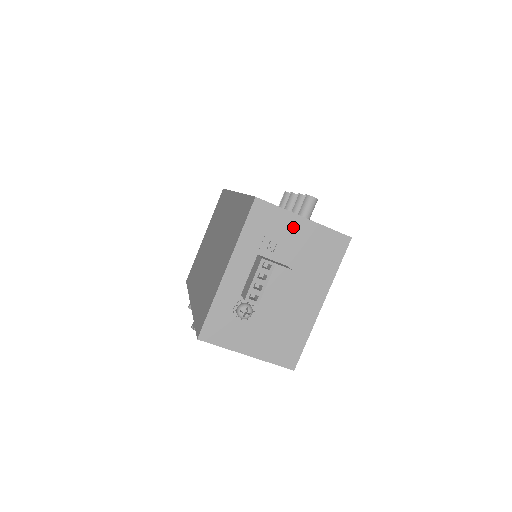
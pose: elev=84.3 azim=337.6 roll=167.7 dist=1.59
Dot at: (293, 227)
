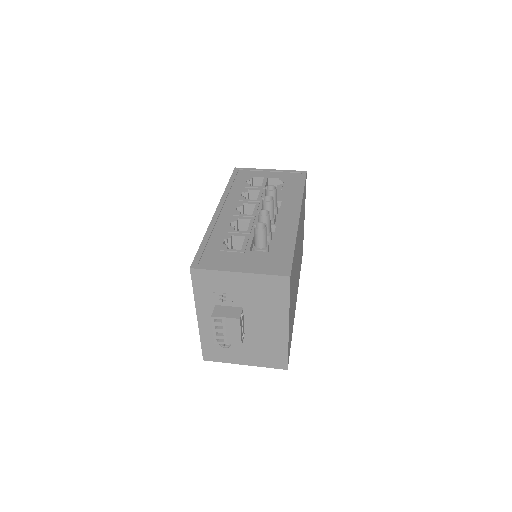
Dot at: (233, 281)
